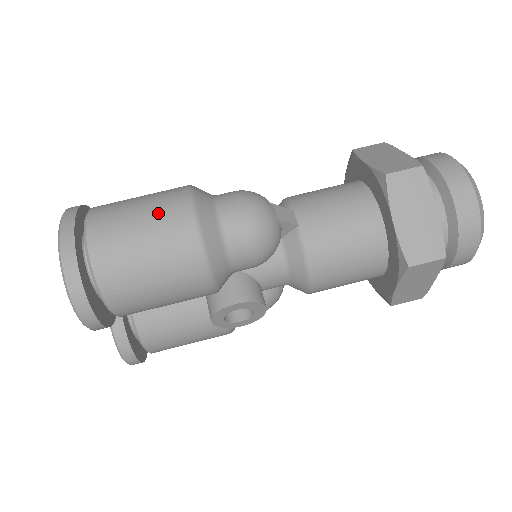
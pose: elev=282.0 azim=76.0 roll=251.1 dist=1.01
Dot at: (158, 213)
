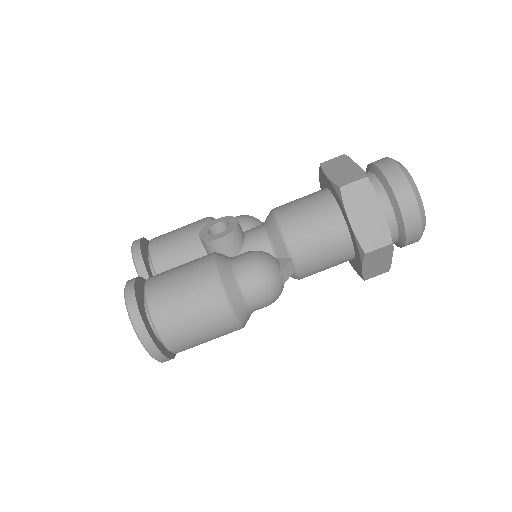
Dot at: (210, 323)
